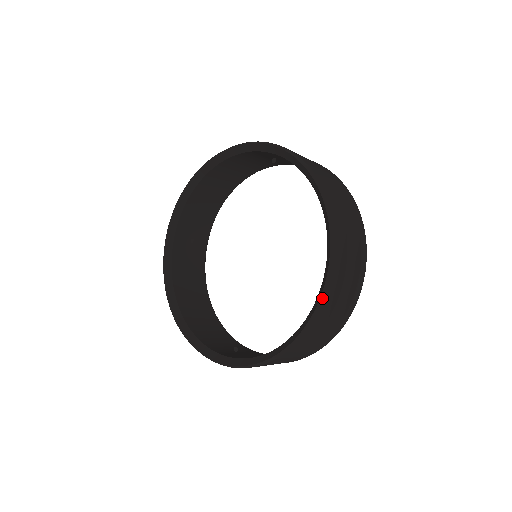
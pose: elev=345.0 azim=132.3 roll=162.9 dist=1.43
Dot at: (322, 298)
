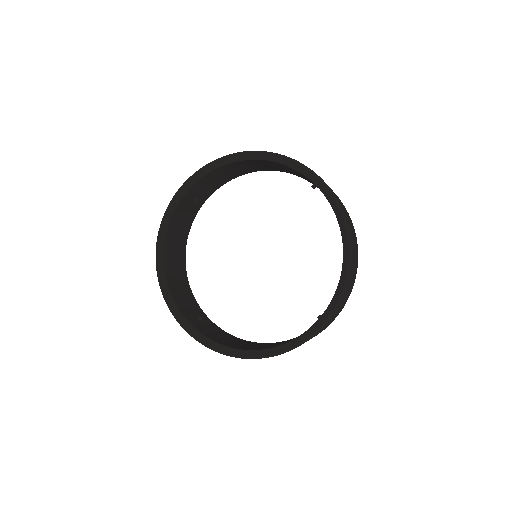
Dot at: (307, 339)
